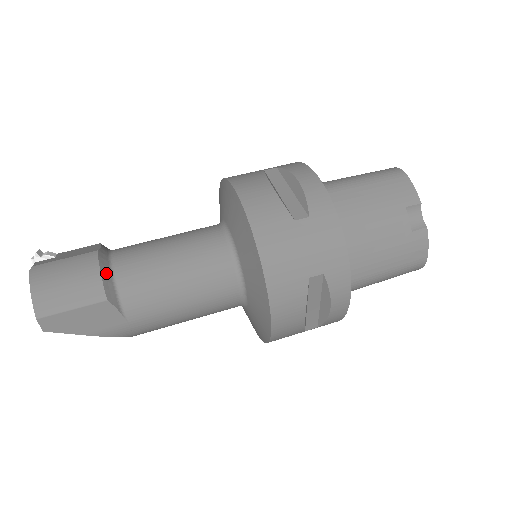
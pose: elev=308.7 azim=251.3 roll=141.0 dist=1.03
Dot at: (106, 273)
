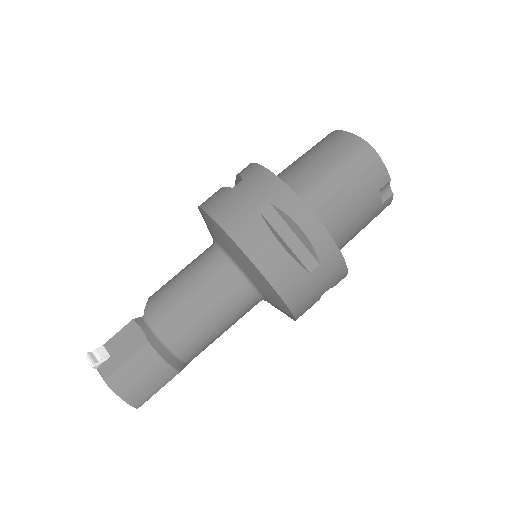
Dot at: (168, 356)
